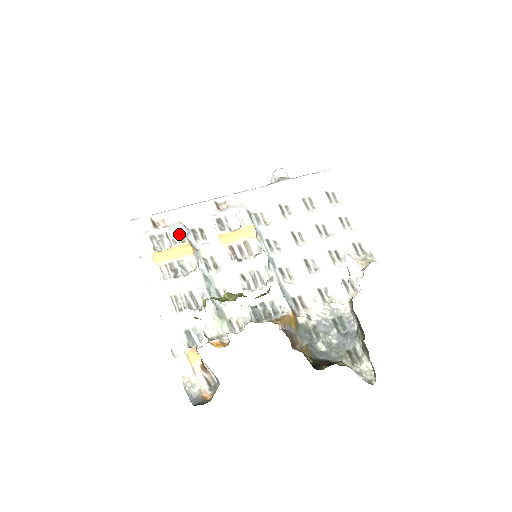
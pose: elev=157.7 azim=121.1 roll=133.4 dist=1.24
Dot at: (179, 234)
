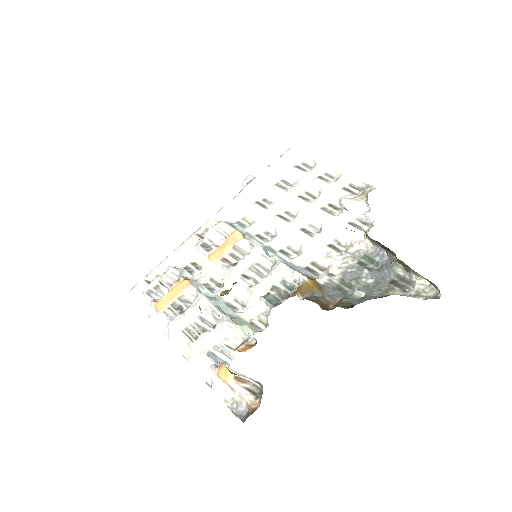
Dot at: (172, 277)
